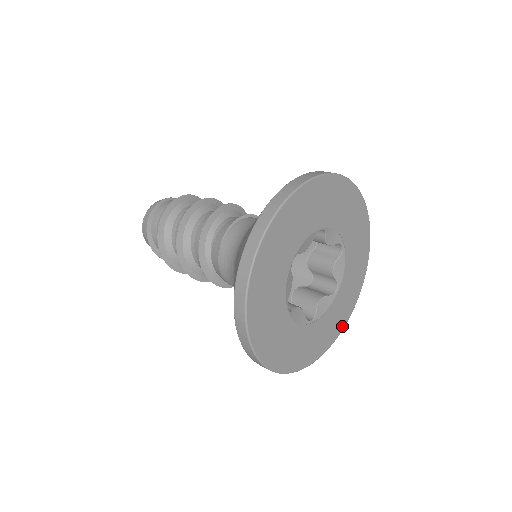
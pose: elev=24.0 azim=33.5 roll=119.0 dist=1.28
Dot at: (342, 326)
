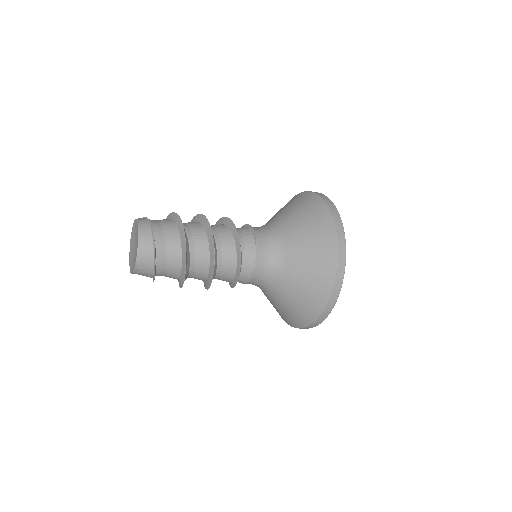
Dot at: occluded
